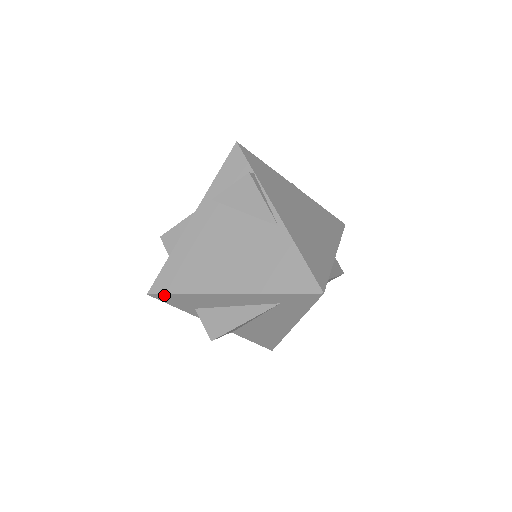
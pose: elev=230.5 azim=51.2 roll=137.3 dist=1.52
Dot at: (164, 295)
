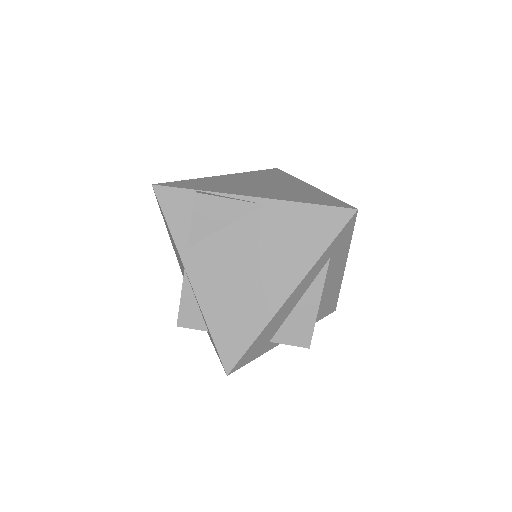
Dot at: (241, 359)
